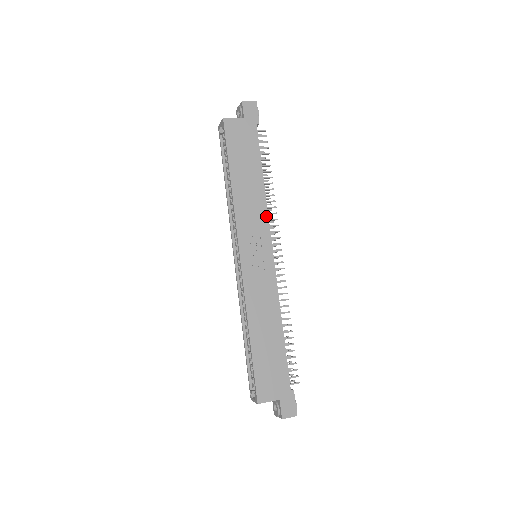
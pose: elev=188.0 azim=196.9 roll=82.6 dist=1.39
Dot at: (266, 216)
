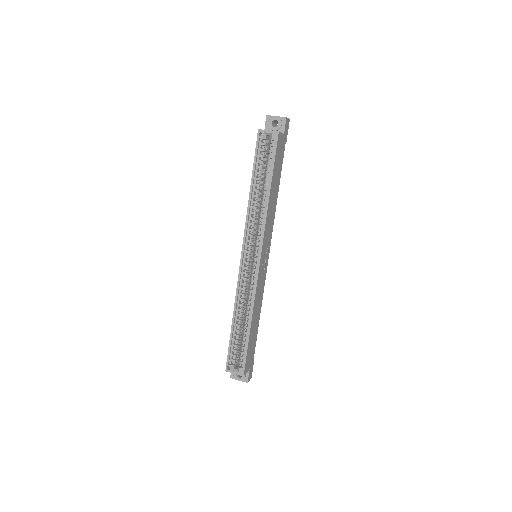
Dot at: occluded
